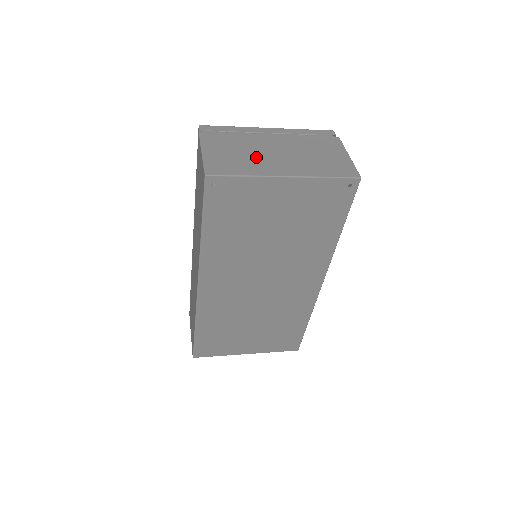
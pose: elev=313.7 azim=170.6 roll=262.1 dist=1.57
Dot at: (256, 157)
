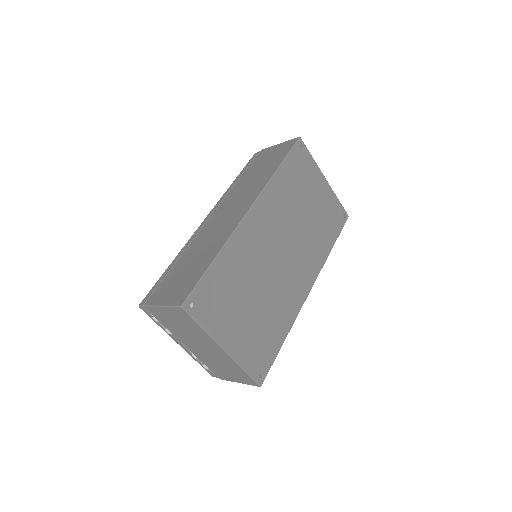
Dot at: occluded
